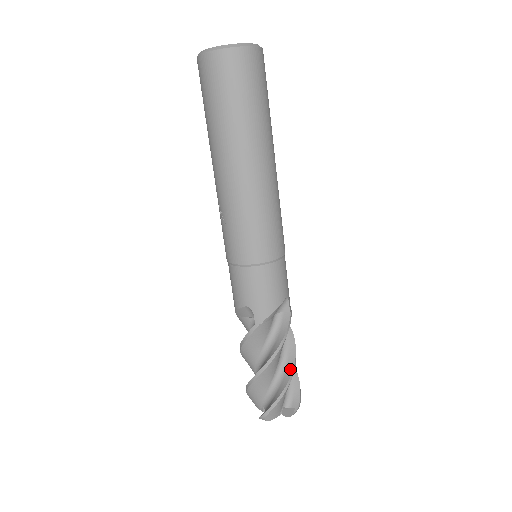
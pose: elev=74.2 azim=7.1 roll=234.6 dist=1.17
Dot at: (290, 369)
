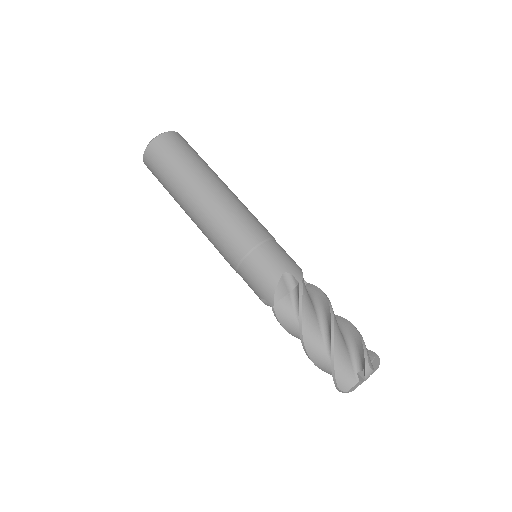
Dot at: (330, 332)
